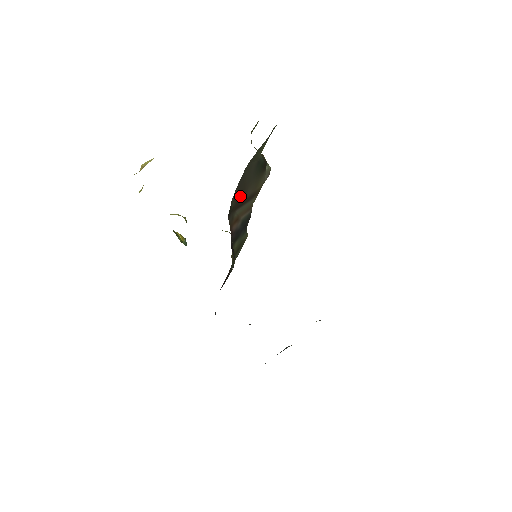
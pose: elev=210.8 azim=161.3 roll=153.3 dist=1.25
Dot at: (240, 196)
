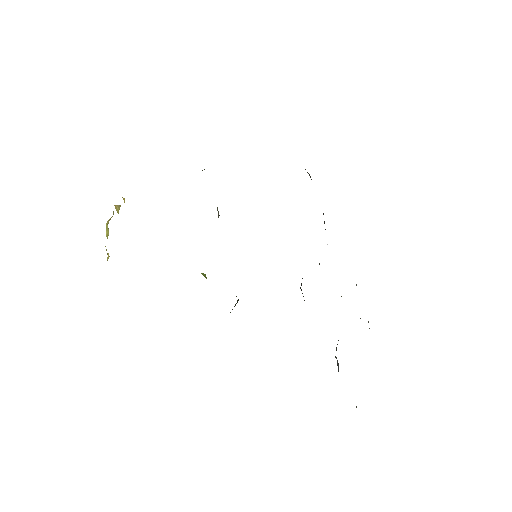
Dot at: occluded
